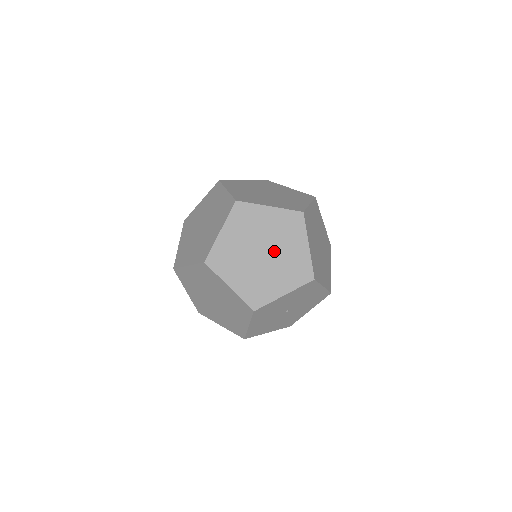
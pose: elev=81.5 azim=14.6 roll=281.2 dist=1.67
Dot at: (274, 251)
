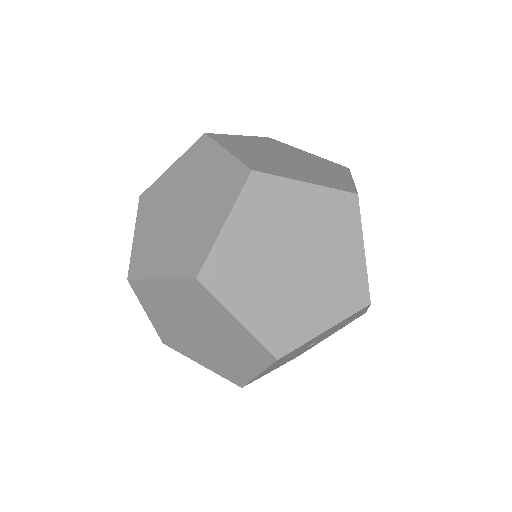
Dot at: (208, 330)
